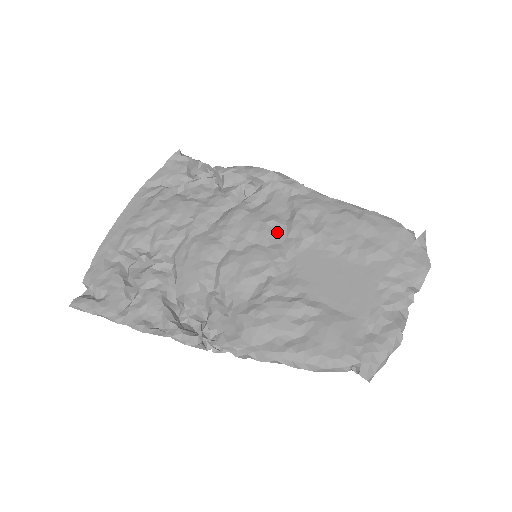
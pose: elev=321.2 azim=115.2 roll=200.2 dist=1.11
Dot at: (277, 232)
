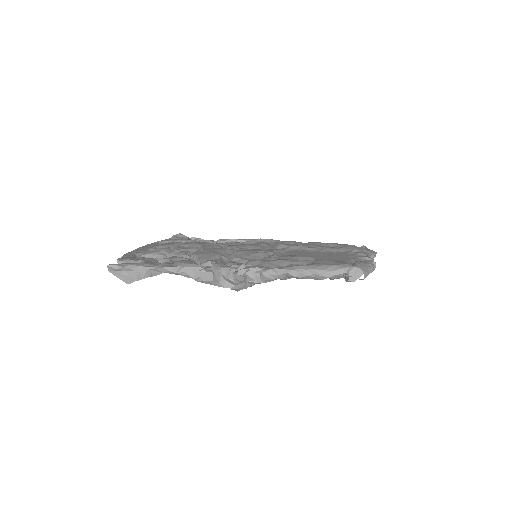
Dot at: (268, 247)
